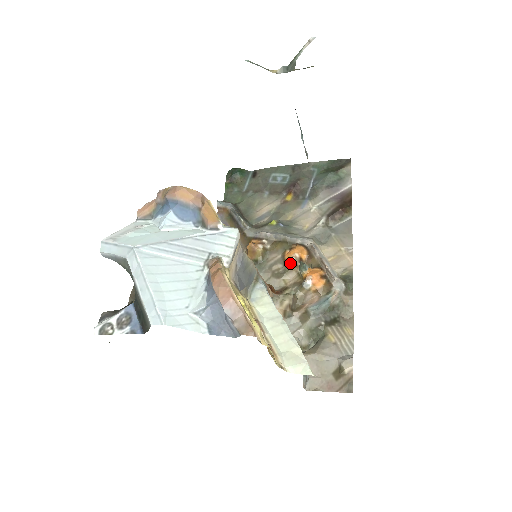
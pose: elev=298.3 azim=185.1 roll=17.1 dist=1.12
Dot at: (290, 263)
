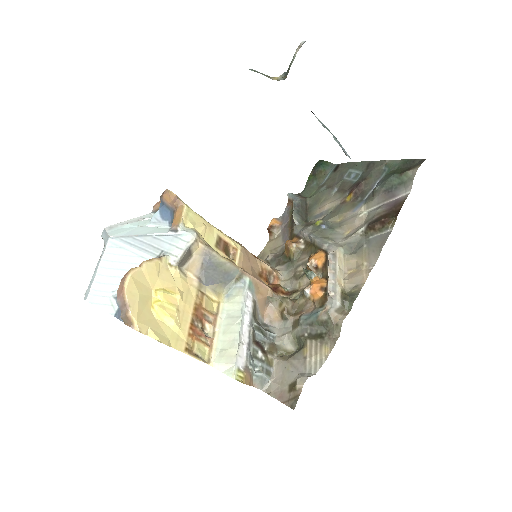
Dot at: (308, 267)
